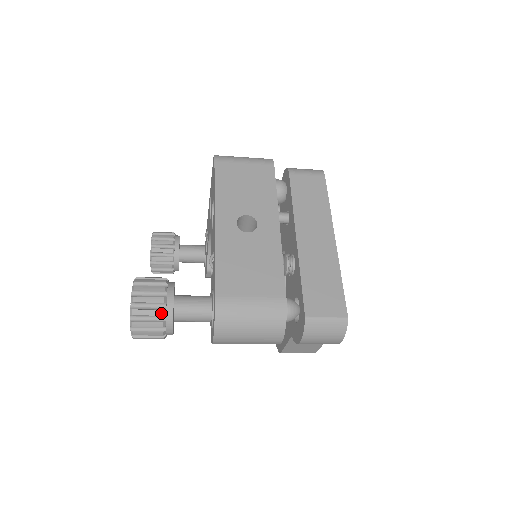
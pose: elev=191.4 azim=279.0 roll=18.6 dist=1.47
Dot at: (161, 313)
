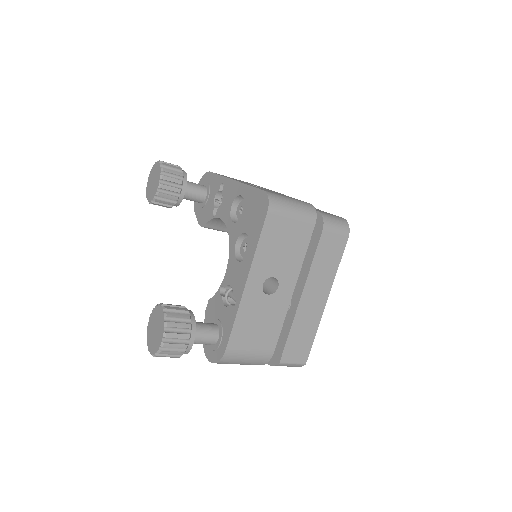
Dot at: (181, 354)
